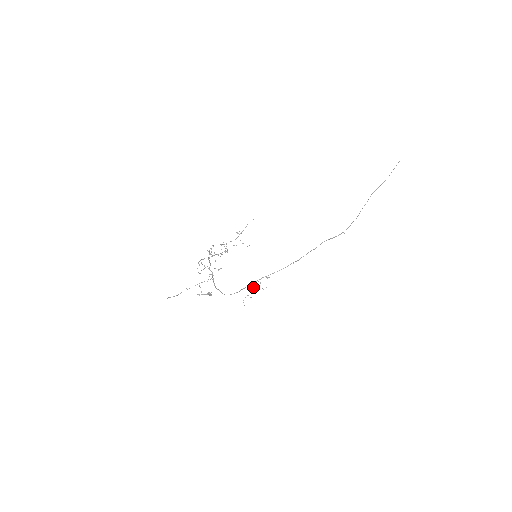
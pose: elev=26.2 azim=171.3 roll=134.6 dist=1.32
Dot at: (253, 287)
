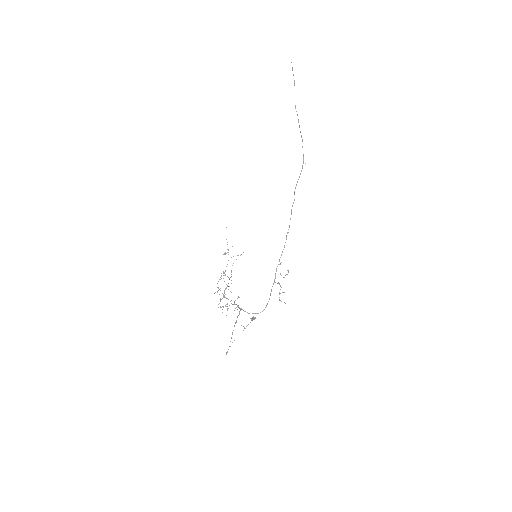
Dot at: occluded
